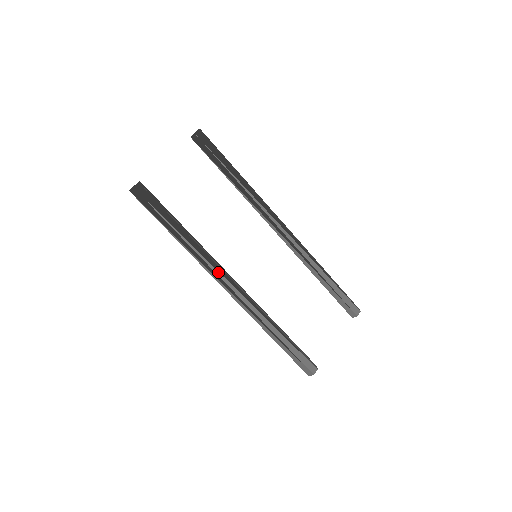
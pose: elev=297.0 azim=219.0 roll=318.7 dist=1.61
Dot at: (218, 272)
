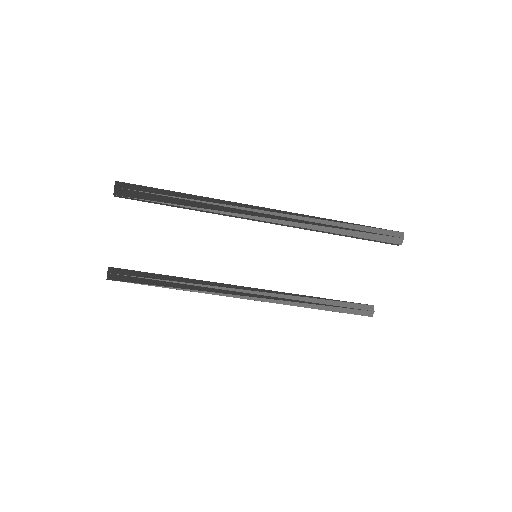
Dot at: (228, 294)
